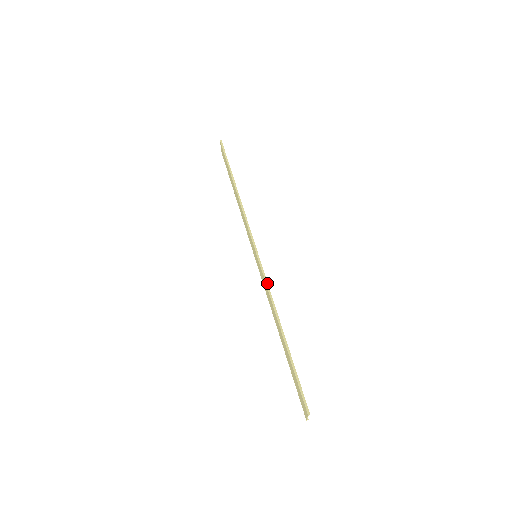
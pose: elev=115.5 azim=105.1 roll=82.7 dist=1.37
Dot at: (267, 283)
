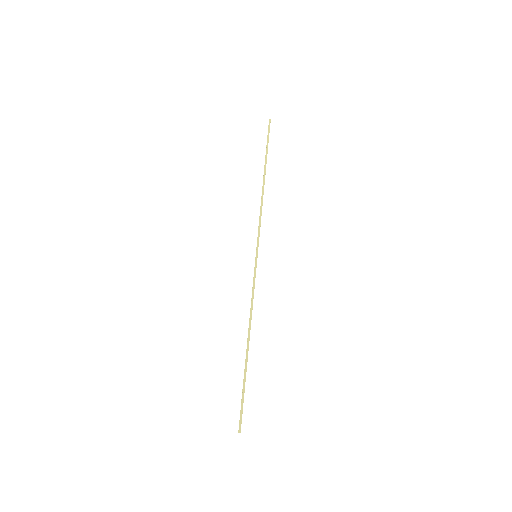
Dot at: occluded
